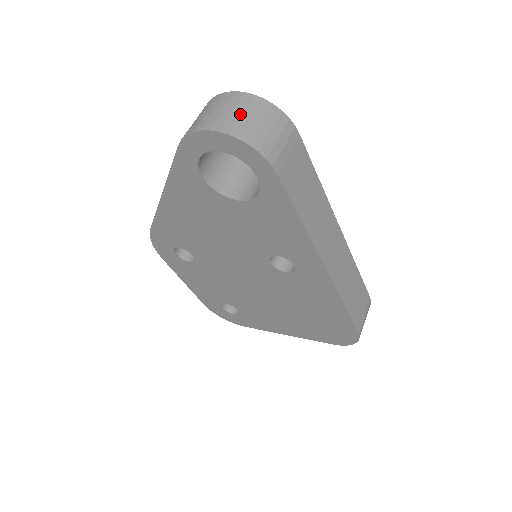
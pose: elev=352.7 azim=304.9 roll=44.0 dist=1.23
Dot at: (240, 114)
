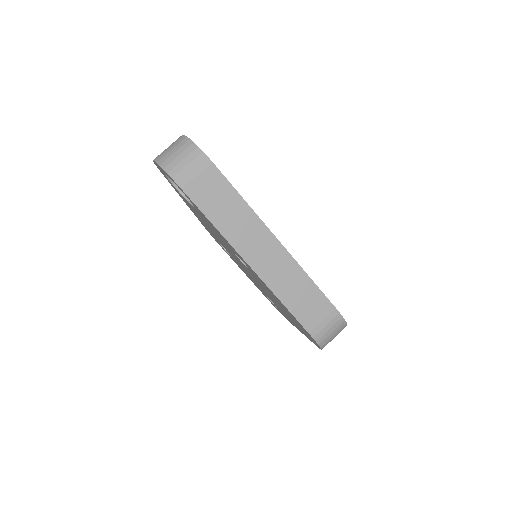
Dot at: (171, 150)
